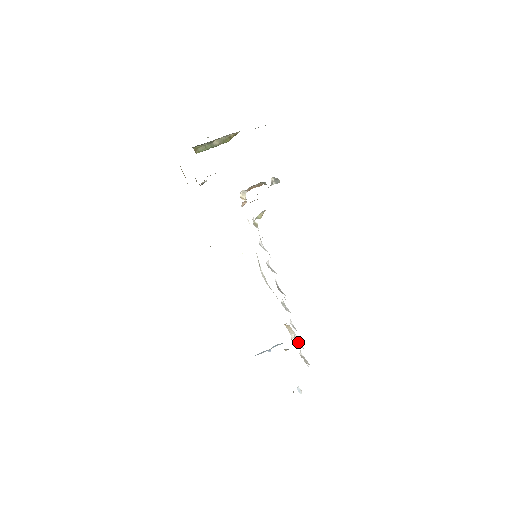
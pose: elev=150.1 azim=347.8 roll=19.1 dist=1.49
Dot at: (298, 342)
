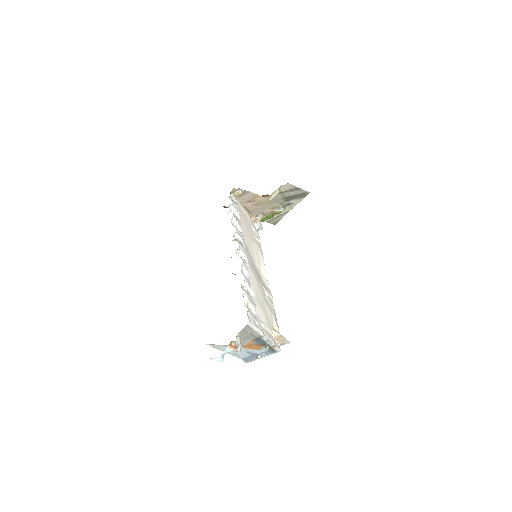
Dot at: (248, 293)
